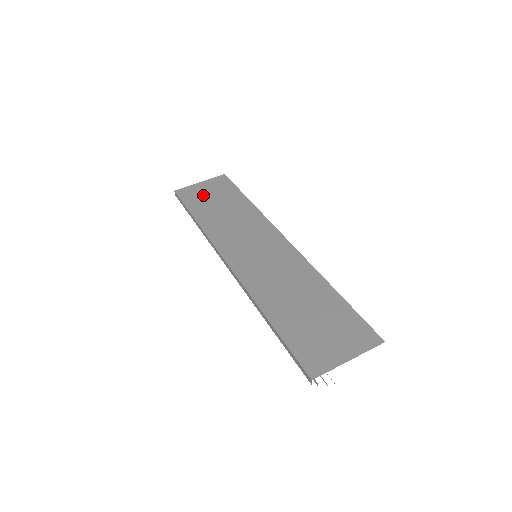
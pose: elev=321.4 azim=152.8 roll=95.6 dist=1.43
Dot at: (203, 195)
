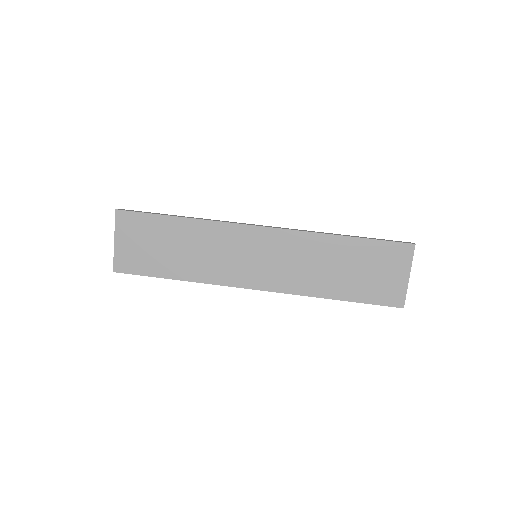
Dot at: (141, 252)
